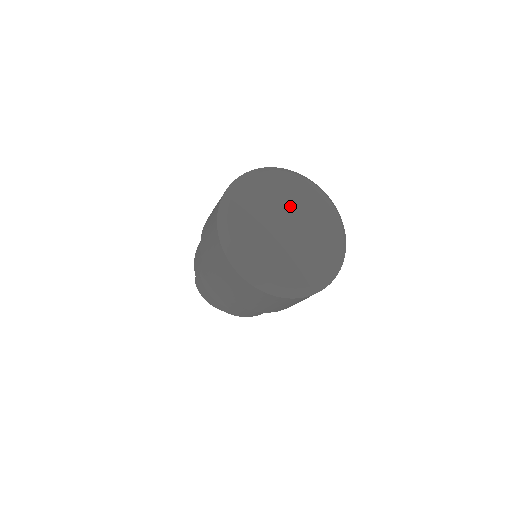
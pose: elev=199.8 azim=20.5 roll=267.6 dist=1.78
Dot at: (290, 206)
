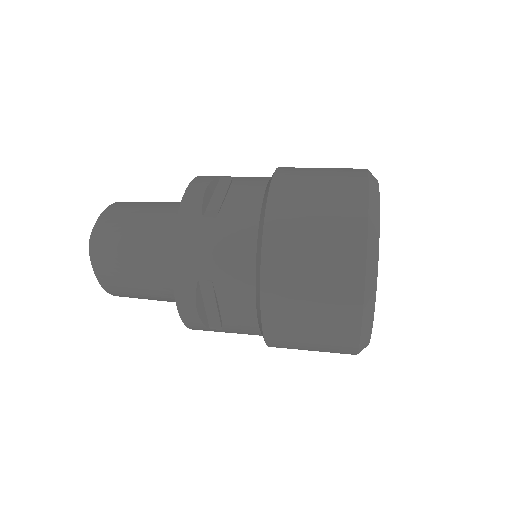
Dot at: occluded
